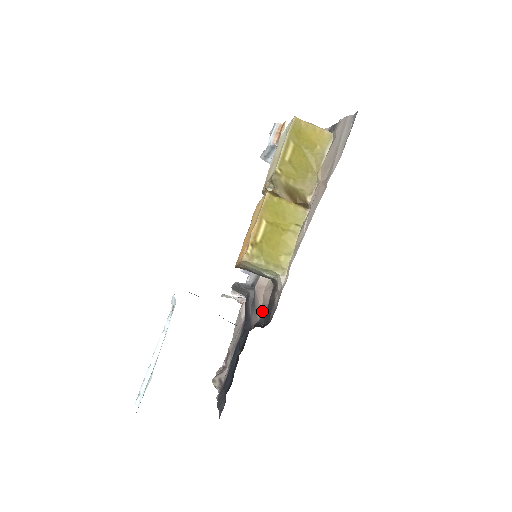
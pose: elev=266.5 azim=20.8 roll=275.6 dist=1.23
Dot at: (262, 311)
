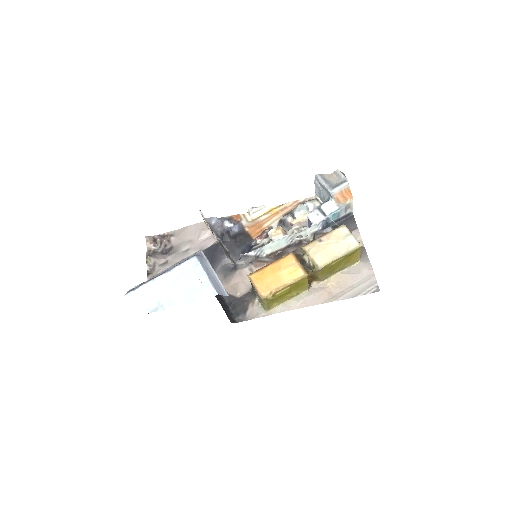
Dot at: (229, 289)
